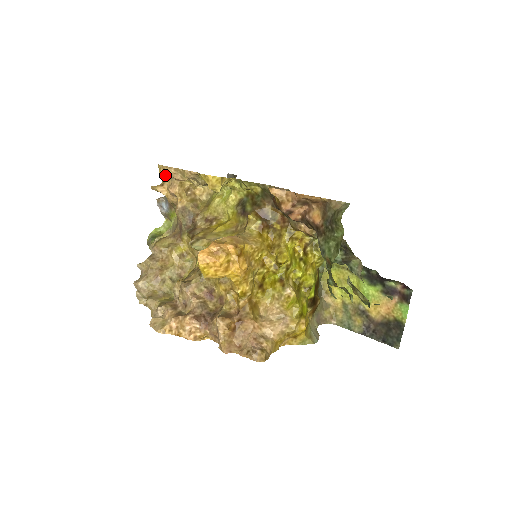
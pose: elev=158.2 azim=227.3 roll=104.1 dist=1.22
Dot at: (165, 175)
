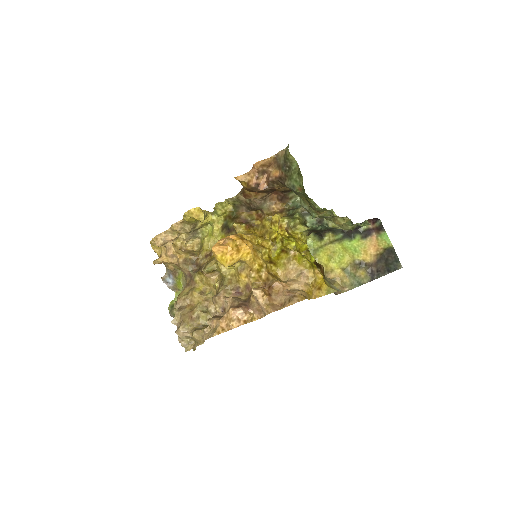
Dot at: (159, 242)
